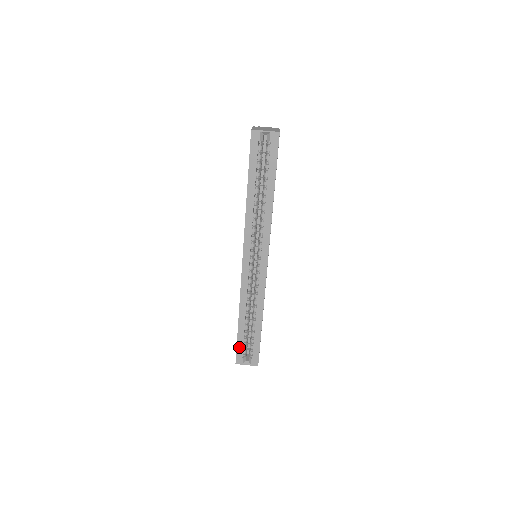
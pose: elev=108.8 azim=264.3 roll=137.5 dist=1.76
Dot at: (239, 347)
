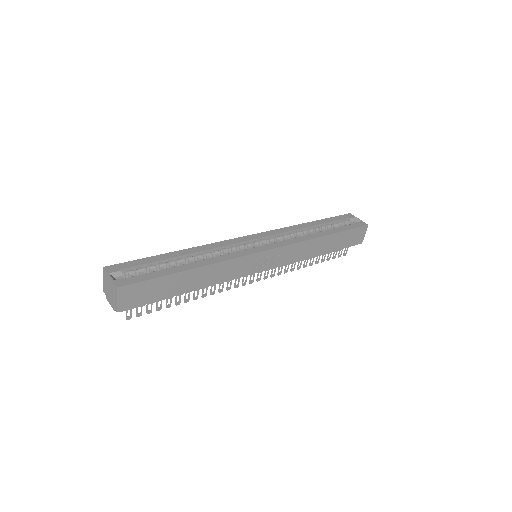
Dot at: (136, 262)
